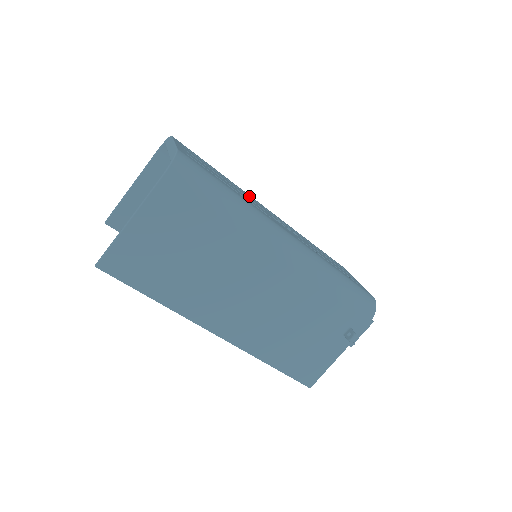
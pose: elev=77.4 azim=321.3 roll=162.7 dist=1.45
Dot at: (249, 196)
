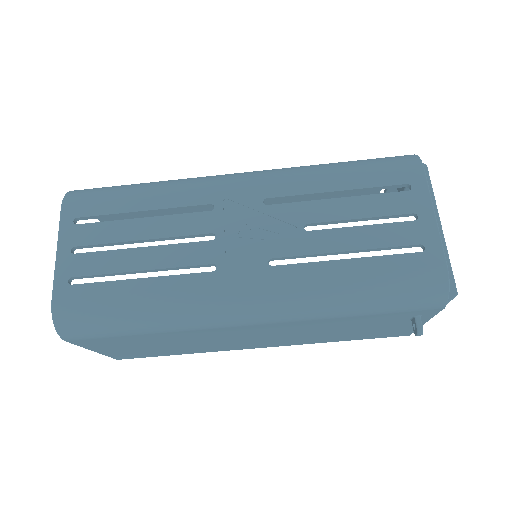
Dot at: (194, 205)
